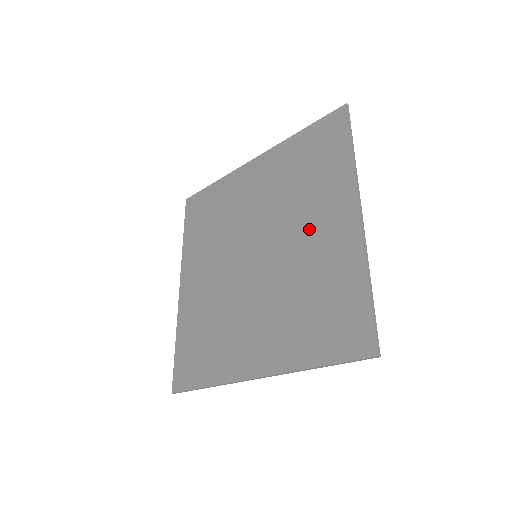
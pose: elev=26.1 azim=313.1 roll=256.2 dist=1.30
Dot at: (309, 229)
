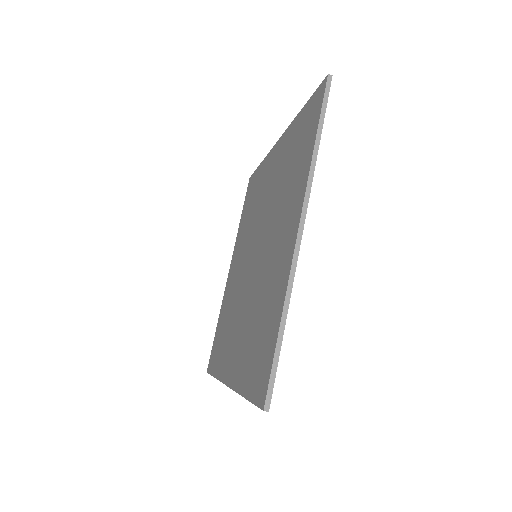
Dot at: (276, 238)
